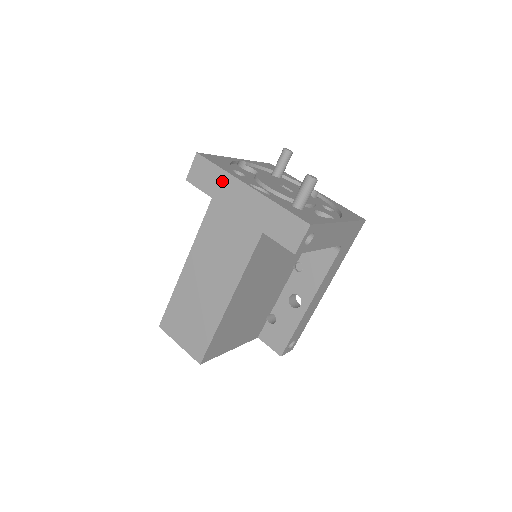
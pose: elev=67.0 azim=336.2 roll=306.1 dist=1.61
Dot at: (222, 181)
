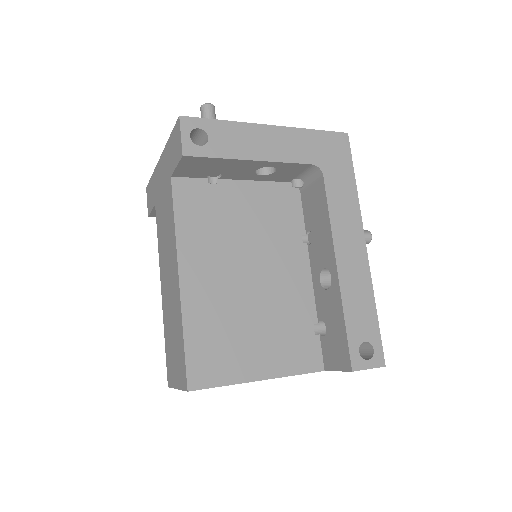
Dot at: (154, 182)
